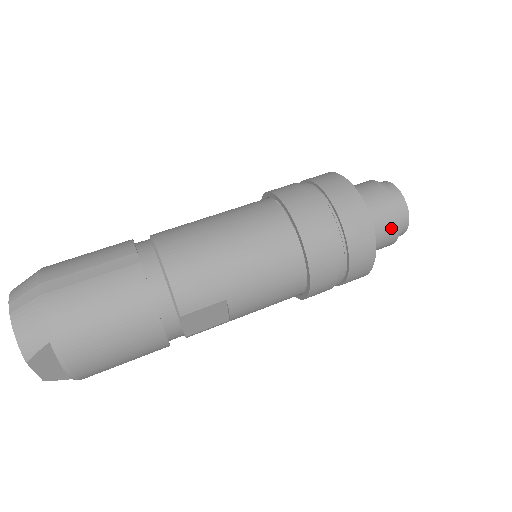
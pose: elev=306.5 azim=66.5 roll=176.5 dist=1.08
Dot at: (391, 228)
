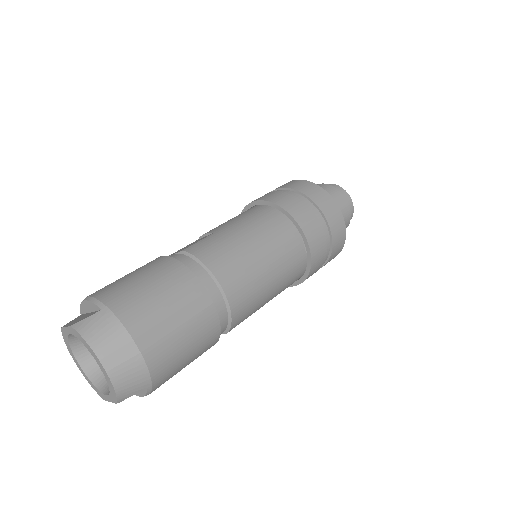
Dot at: occluded
